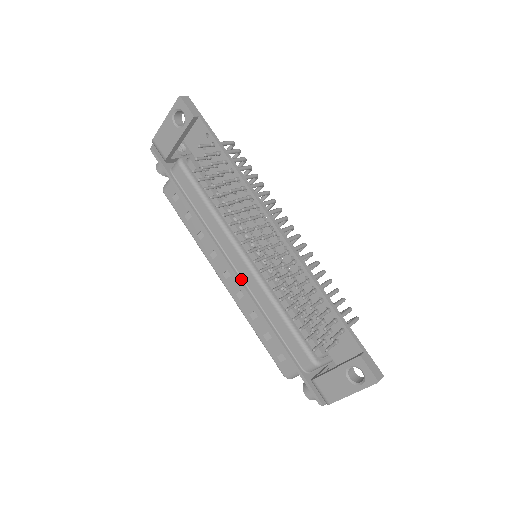
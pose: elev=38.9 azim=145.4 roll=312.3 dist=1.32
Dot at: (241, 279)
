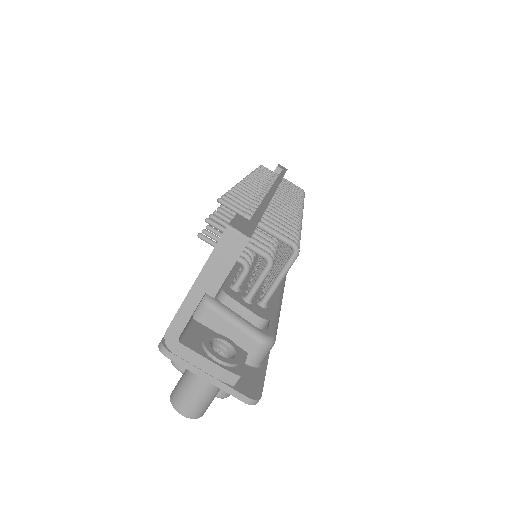
Dot at: occluded
